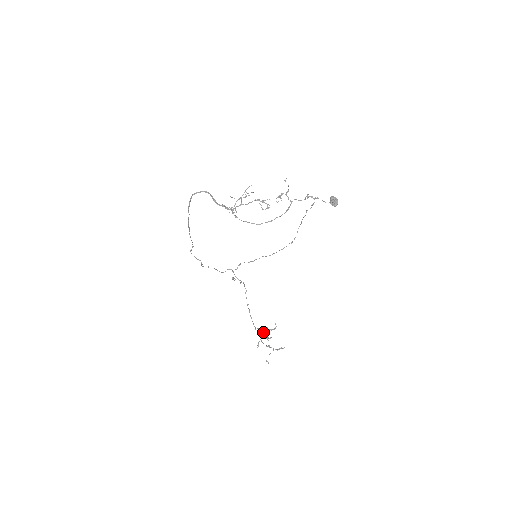
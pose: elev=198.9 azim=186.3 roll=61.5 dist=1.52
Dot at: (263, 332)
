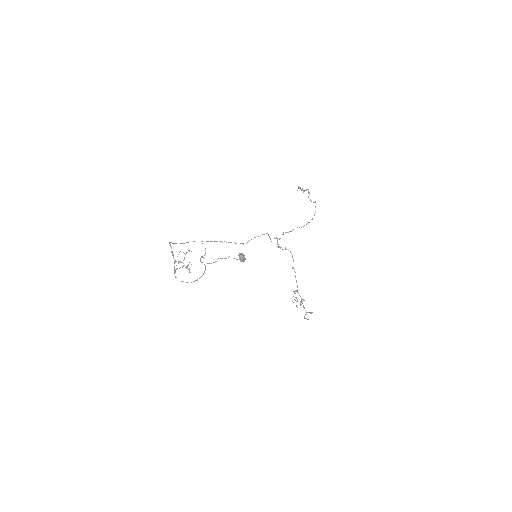
Dot at: (292, 301)
